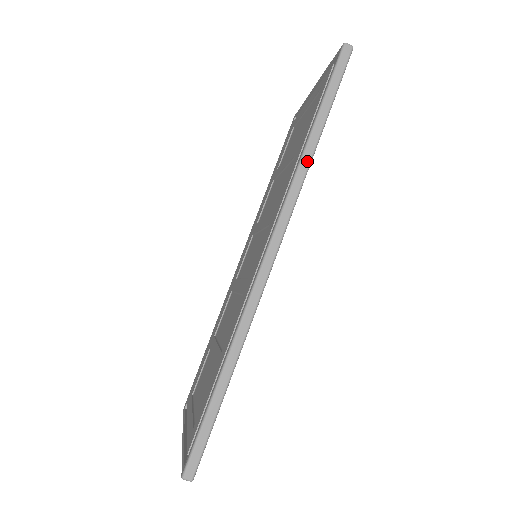
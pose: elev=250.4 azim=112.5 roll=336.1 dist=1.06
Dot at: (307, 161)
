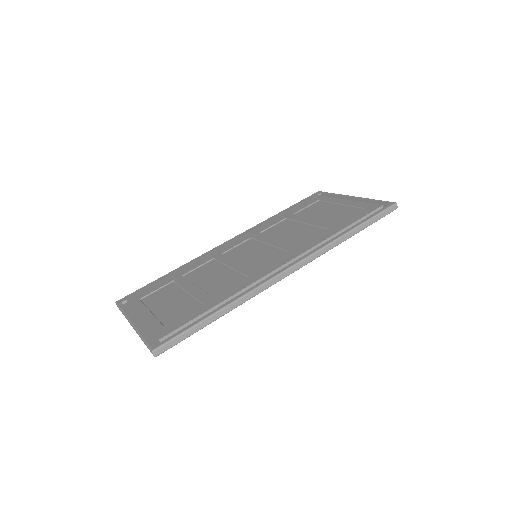
Dot at: (339, 242)
